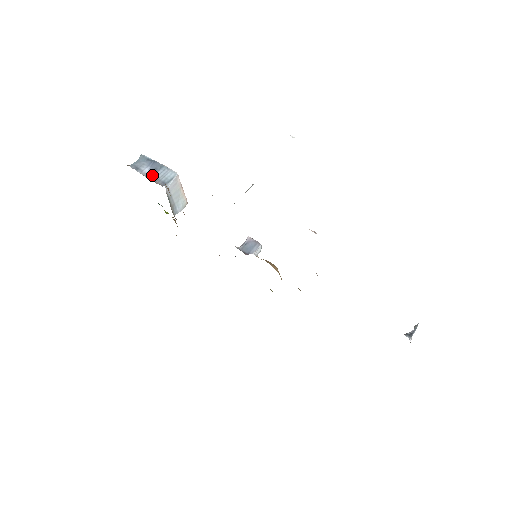
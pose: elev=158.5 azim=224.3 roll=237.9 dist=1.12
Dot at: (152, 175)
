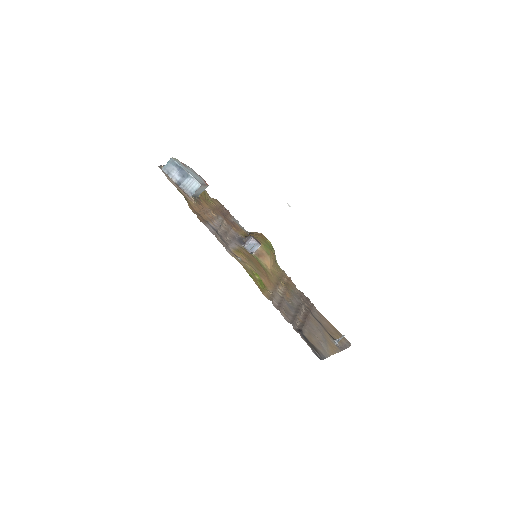
Dot at: (181, 182)
